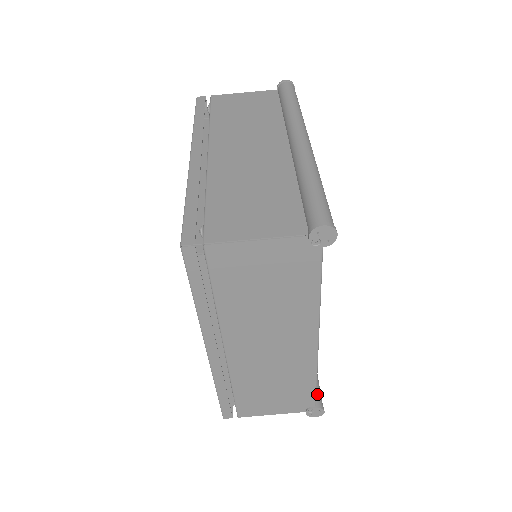
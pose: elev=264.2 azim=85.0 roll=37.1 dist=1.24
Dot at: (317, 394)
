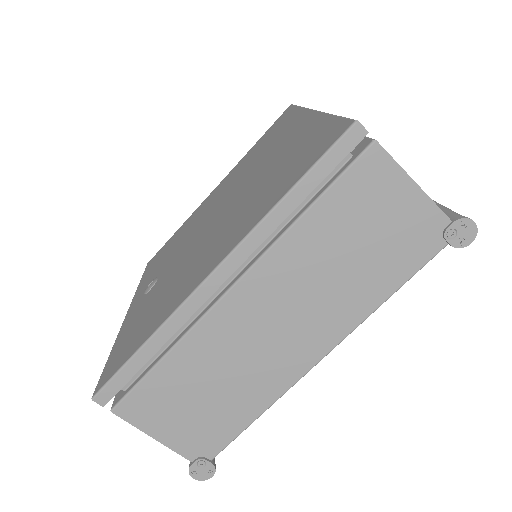
Dot at: occluded
